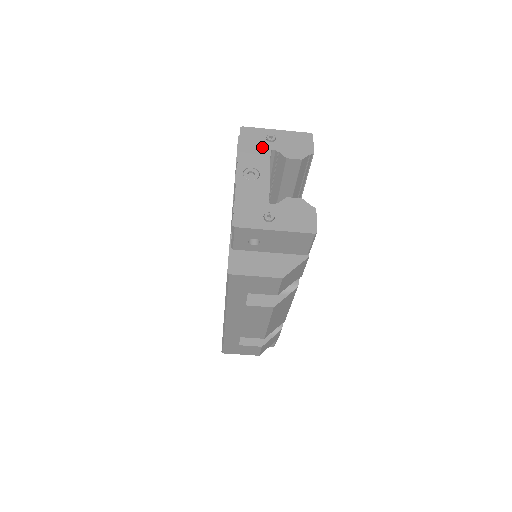
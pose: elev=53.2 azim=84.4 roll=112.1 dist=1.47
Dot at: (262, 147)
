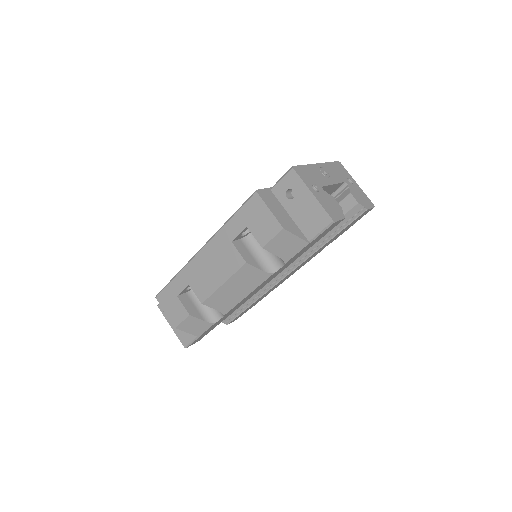
Dot at: (342, 176)
